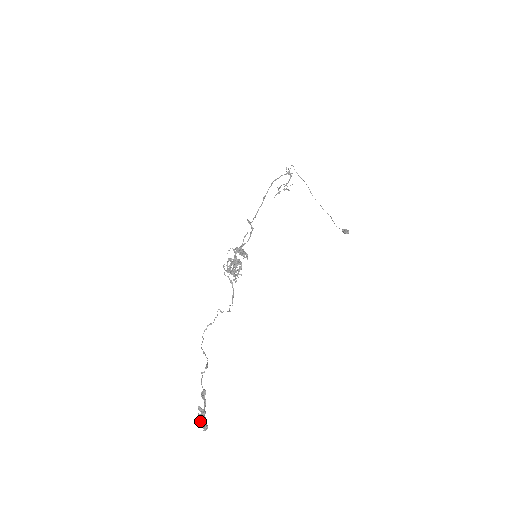
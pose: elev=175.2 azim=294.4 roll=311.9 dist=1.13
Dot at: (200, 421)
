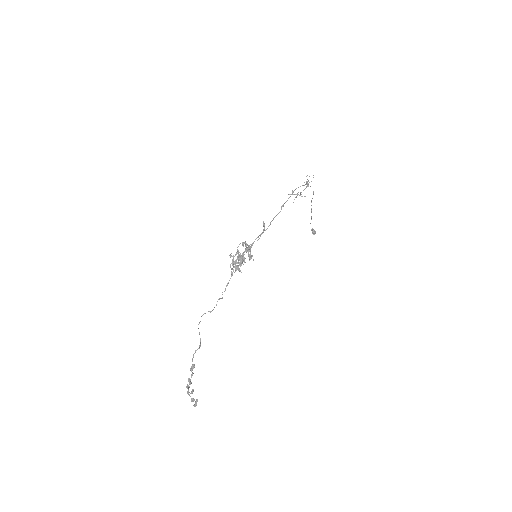
Dot at: occluded
